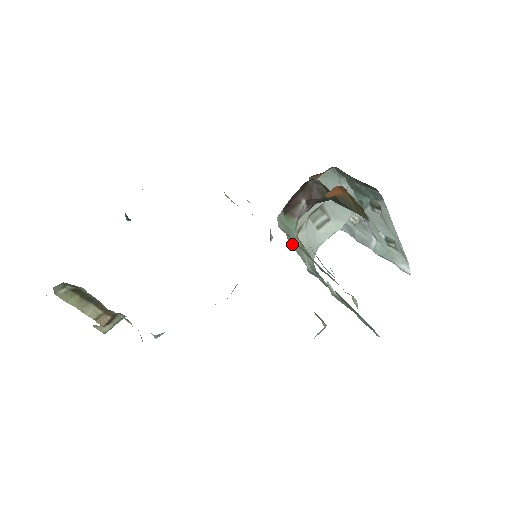
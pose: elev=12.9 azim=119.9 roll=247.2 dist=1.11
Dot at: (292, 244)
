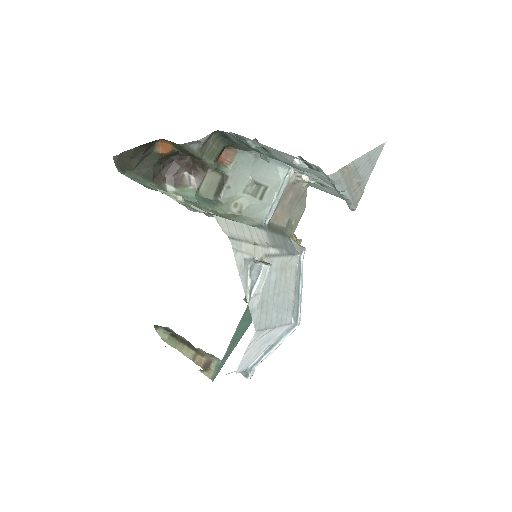
Dot at: (228, 216)
